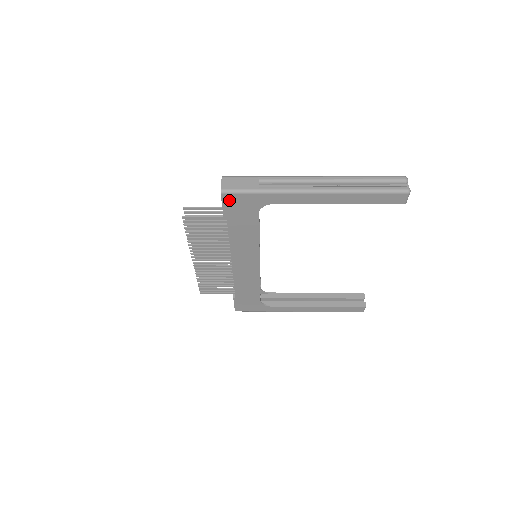
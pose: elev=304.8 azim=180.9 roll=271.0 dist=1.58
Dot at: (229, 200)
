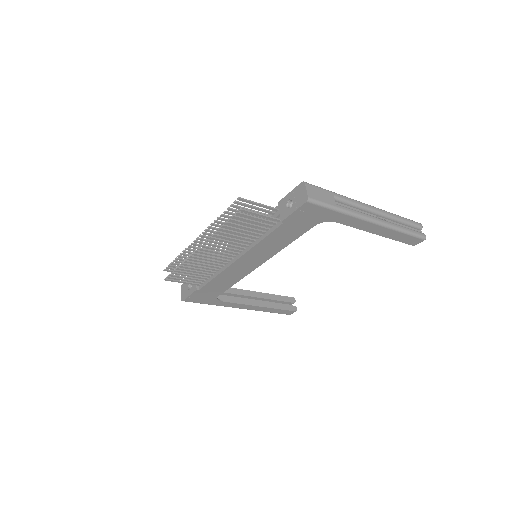
Dot at: (306, 209)
